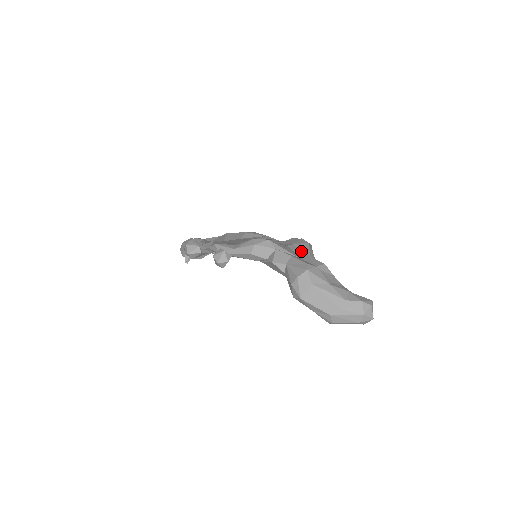
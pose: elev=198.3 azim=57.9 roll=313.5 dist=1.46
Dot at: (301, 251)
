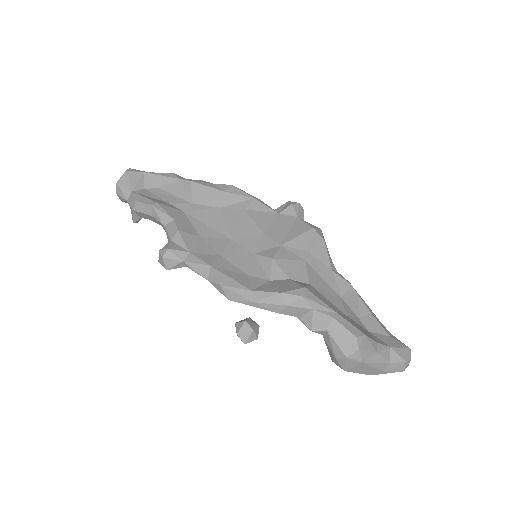
Dot at: (321, 264)
